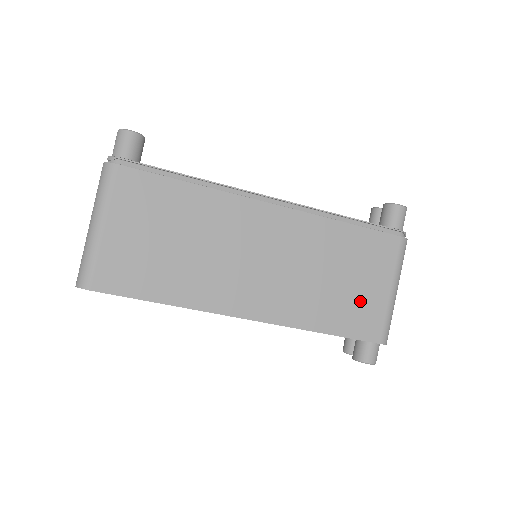
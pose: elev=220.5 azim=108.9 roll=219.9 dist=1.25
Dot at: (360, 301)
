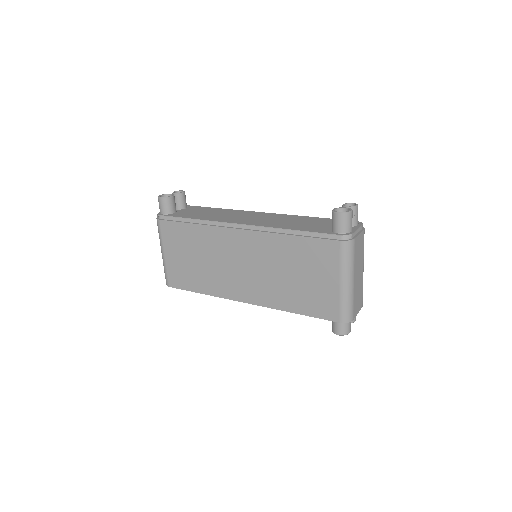
Dot at: (316, 292)
